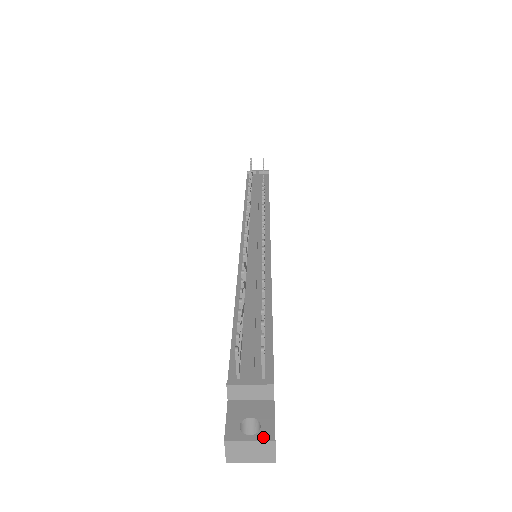
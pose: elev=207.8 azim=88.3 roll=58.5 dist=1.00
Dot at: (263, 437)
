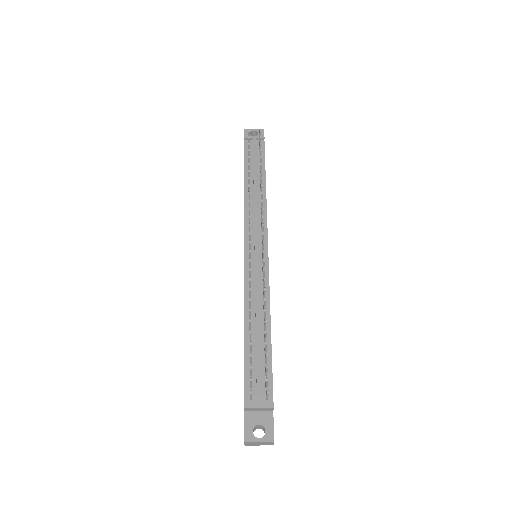
Dot at: (267, 439)
